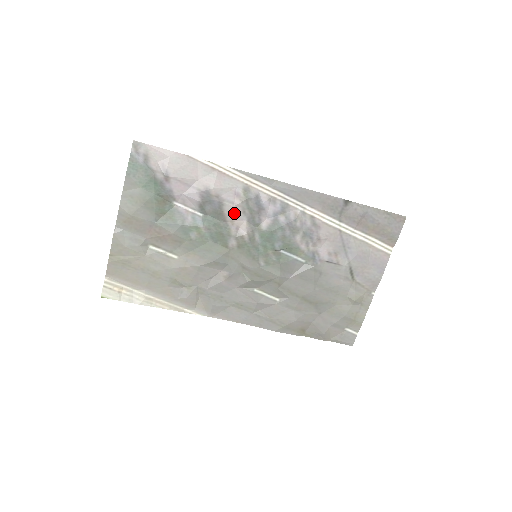
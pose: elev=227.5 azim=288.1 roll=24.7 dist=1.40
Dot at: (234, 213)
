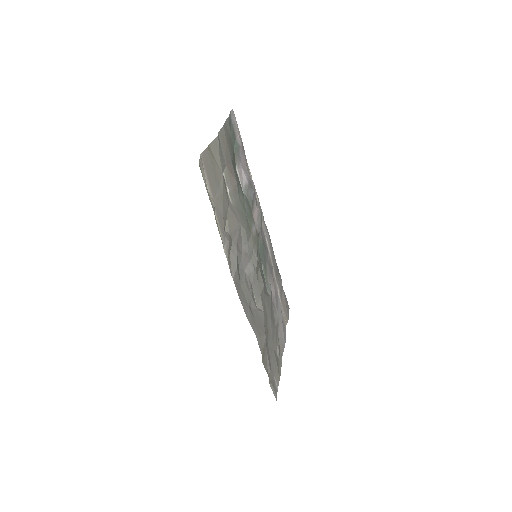
Dot at: (255, 212)
